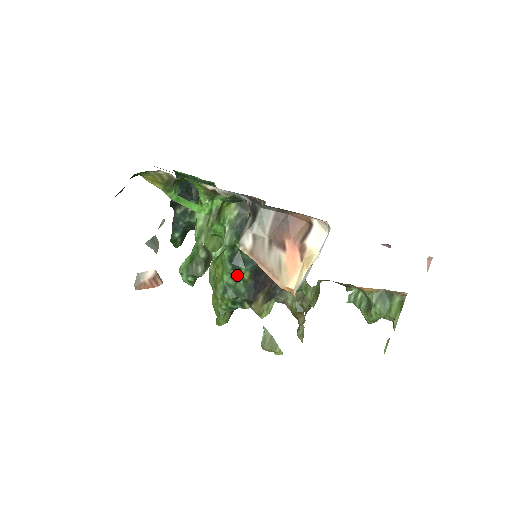
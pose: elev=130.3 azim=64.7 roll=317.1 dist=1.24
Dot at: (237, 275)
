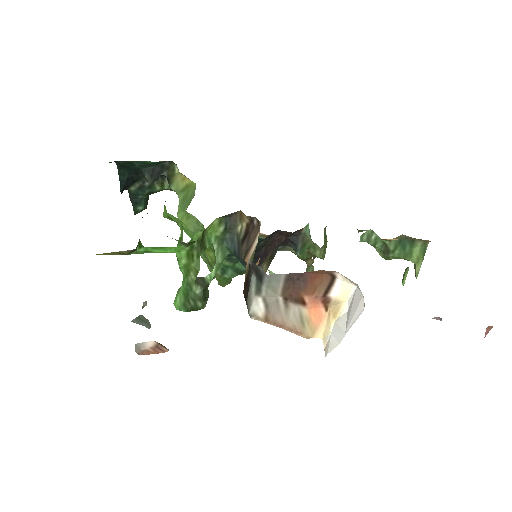
Dot at: (234, 259)
